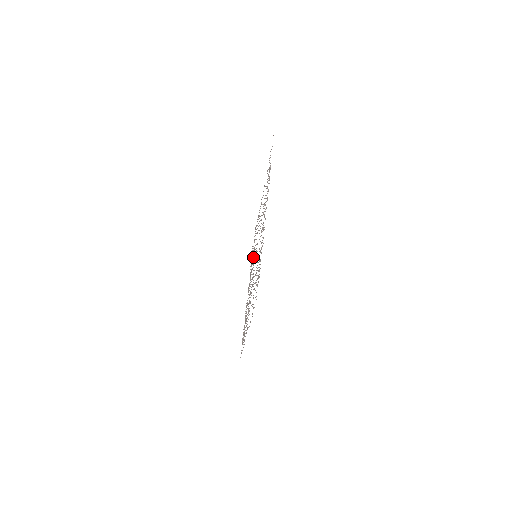
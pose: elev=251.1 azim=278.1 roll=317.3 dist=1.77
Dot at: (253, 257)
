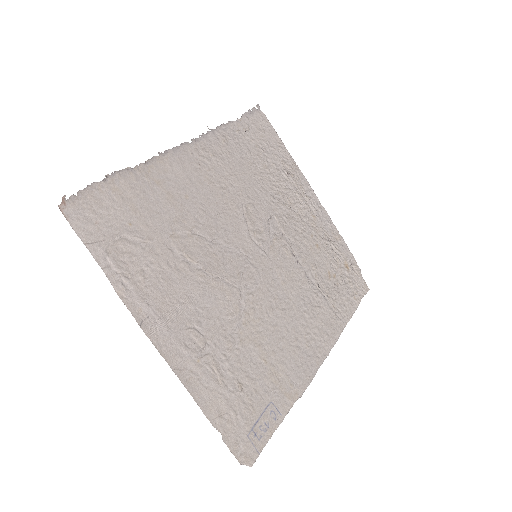
Dot at: (274, 196)
